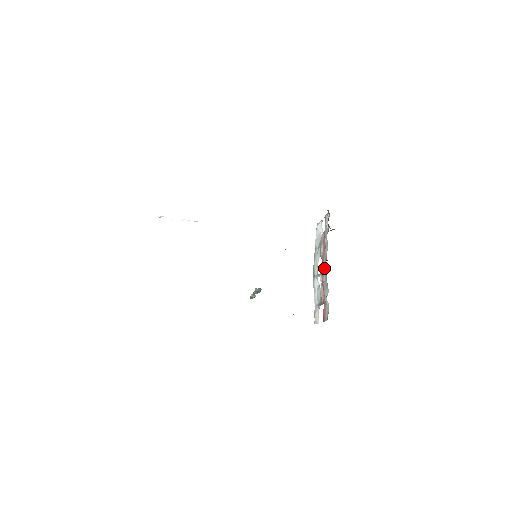
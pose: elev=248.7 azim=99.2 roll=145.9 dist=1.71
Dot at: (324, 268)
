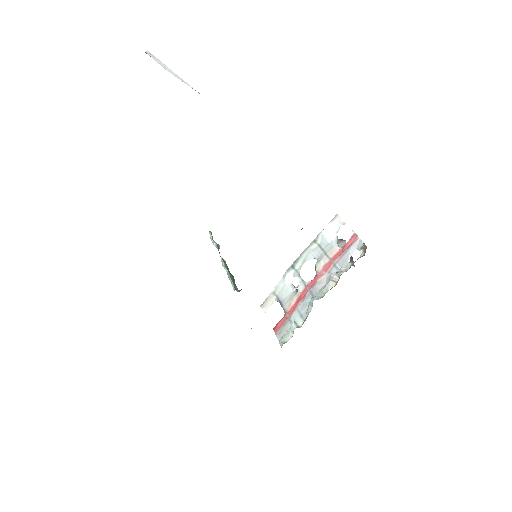
Dot at: (313, 294)
